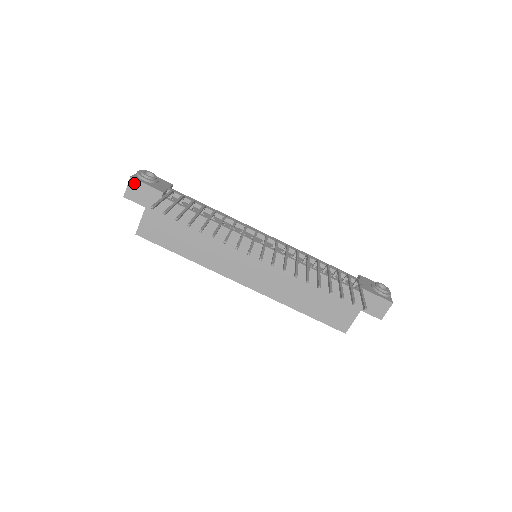
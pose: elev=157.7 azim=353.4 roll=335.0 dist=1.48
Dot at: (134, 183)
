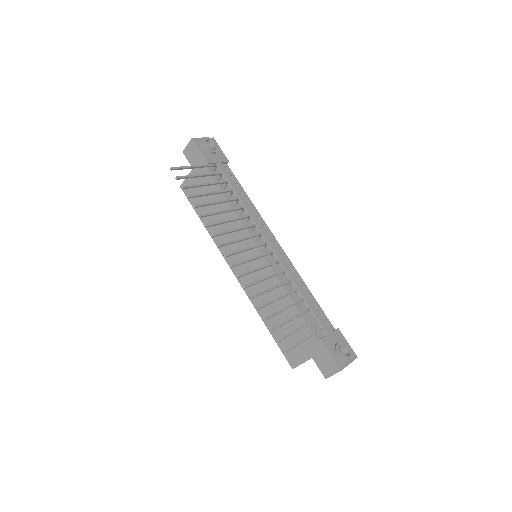
Dot at: (192, 145)
